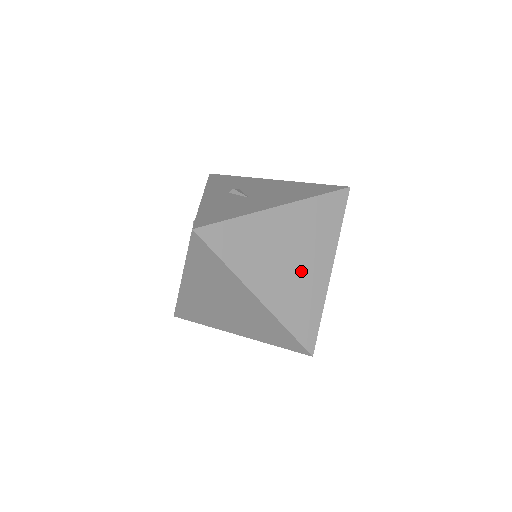
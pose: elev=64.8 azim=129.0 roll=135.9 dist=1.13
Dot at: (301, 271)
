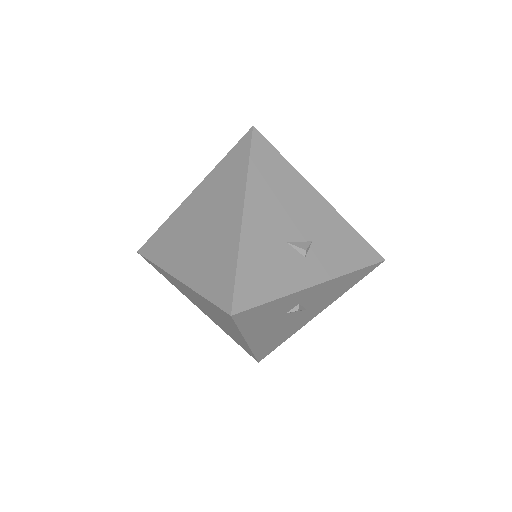
Dot at: (212, 232)
